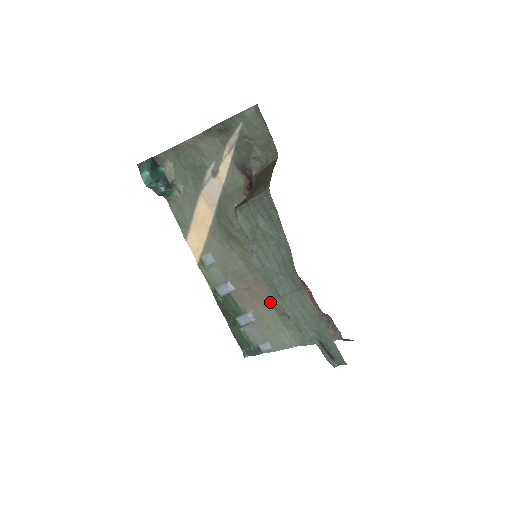
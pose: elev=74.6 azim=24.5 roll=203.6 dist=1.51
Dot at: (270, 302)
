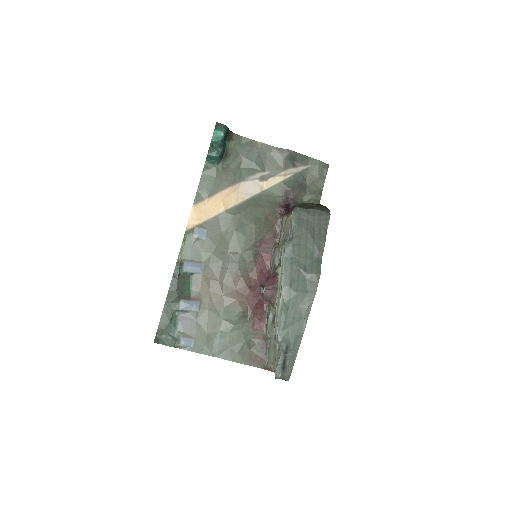
Dot at: (225, 303)
